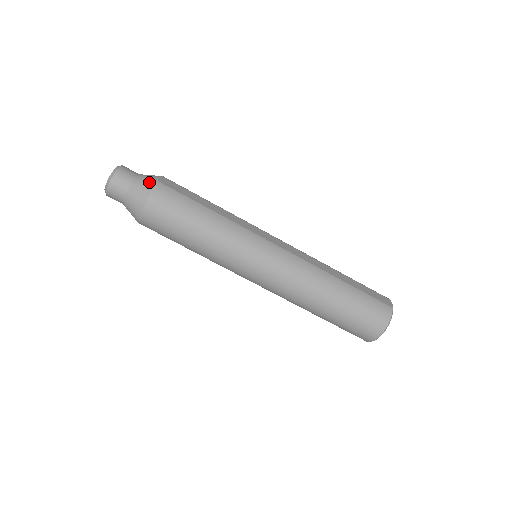
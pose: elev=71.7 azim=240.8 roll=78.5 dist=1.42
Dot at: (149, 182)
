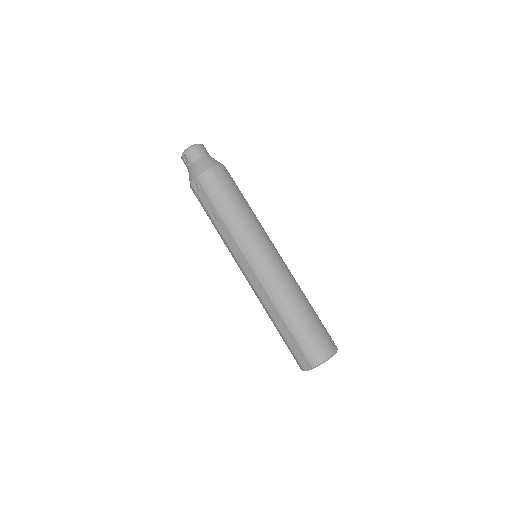
Dot at: occluded
